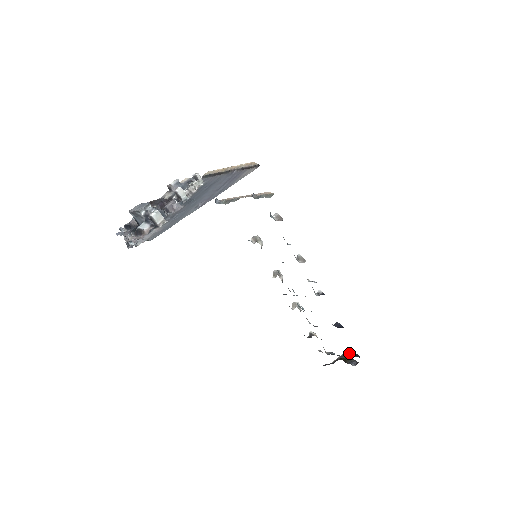
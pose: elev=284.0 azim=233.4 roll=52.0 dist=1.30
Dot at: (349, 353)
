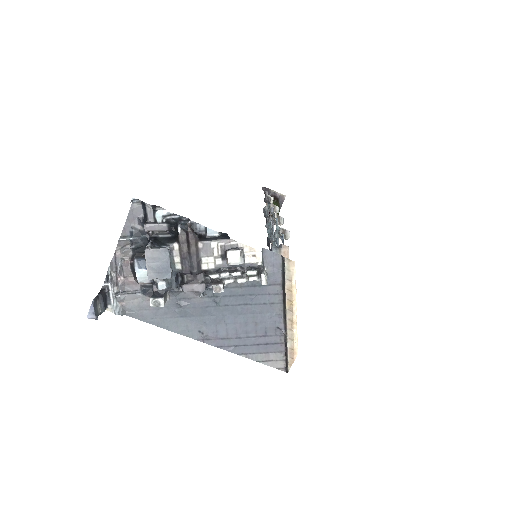
Dot at: occluded
